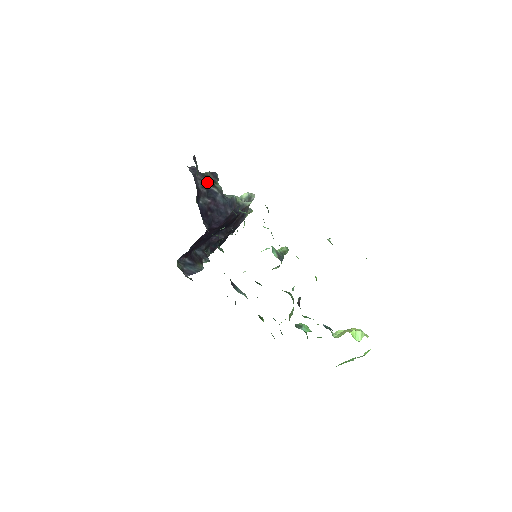
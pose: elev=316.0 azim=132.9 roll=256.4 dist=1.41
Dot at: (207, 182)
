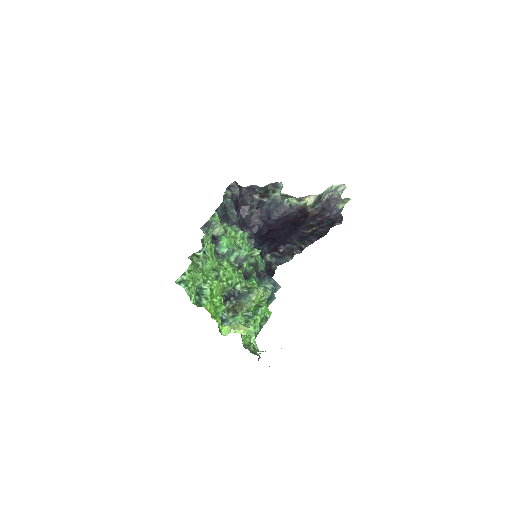
Dot at: (260, 195)
